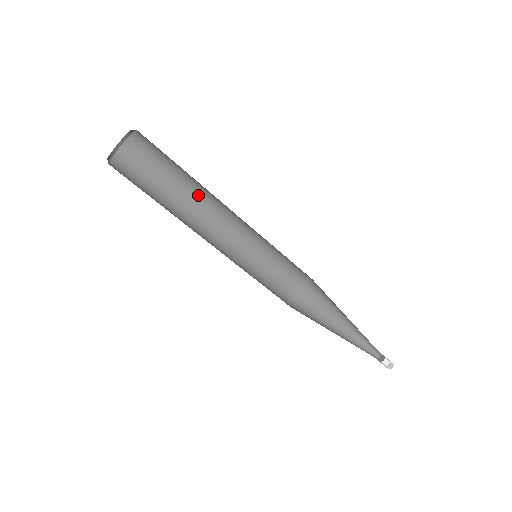
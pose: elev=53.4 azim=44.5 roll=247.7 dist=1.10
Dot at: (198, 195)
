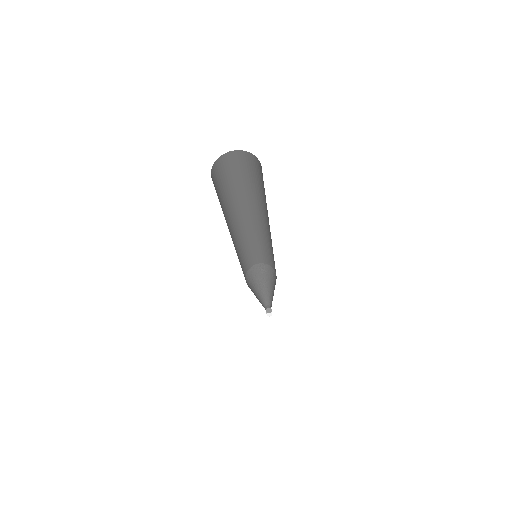
Dot at: (267, 212)
